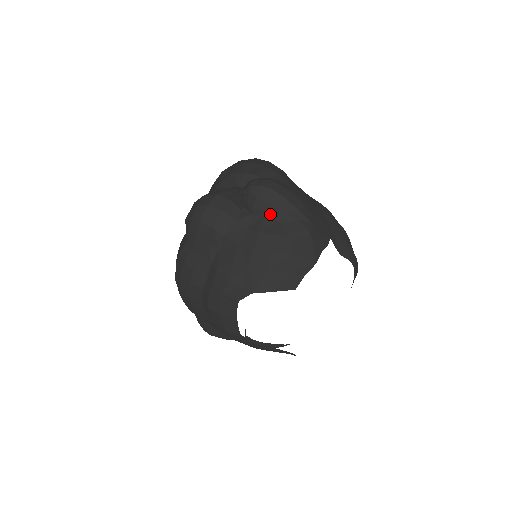
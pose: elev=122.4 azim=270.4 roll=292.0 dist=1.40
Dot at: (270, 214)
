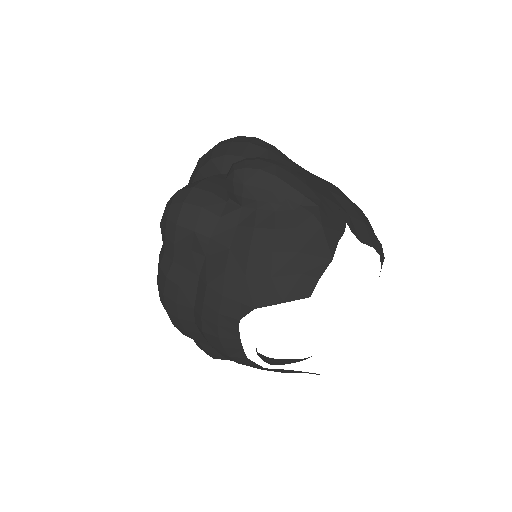
Dot at: (264, 203)
